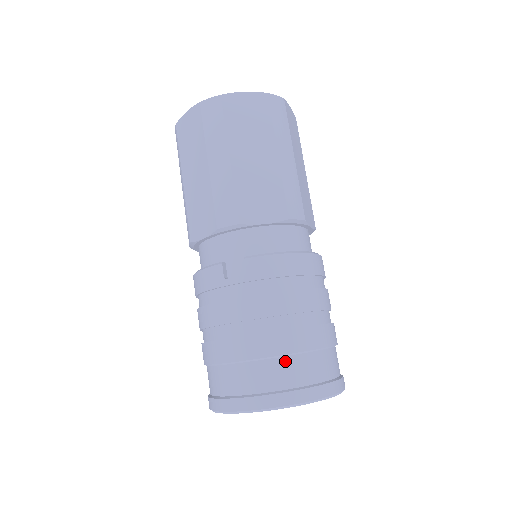
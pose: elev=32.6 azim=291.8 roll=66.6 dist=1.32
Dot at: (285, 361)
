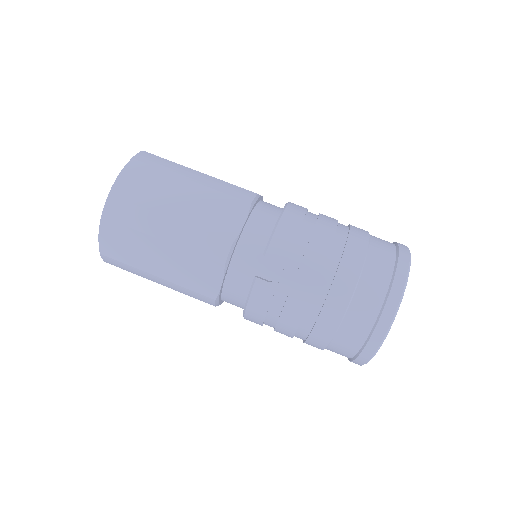
Dot at: (367, 271)
